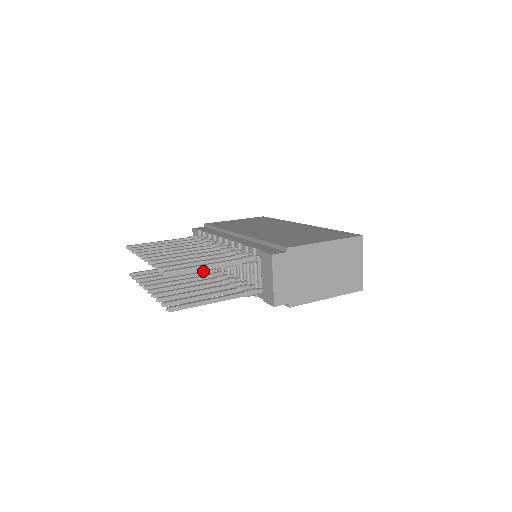
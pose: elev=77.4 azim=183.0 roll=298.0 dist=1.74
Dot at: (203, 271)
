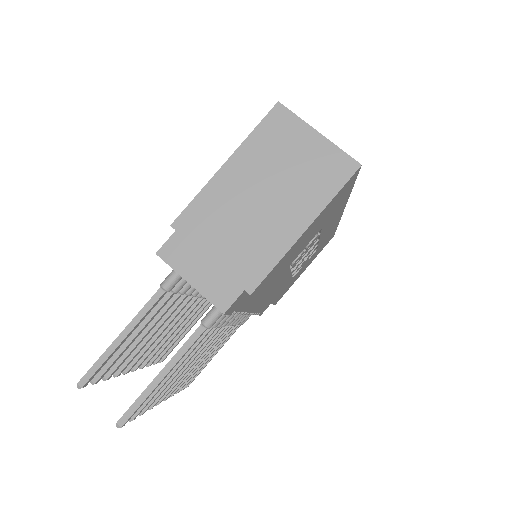
Dot at: occluded
